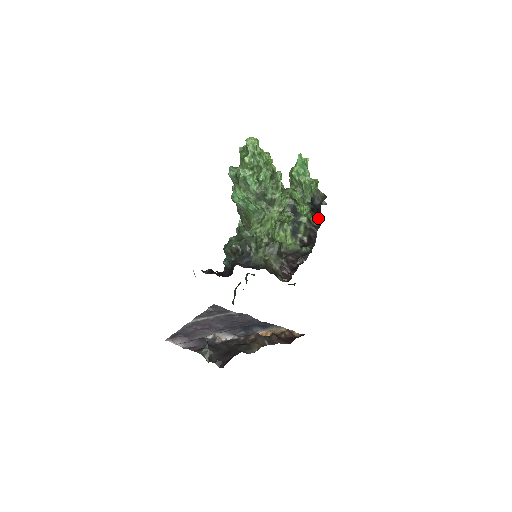
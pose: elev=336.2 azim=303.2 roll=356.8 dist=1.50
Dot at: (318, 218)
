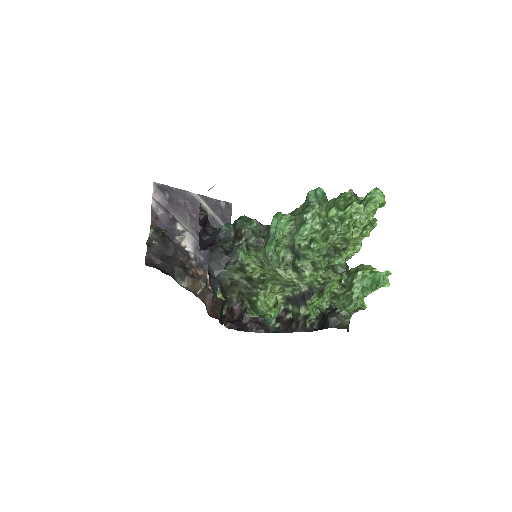
Dot at: (319, 324)
